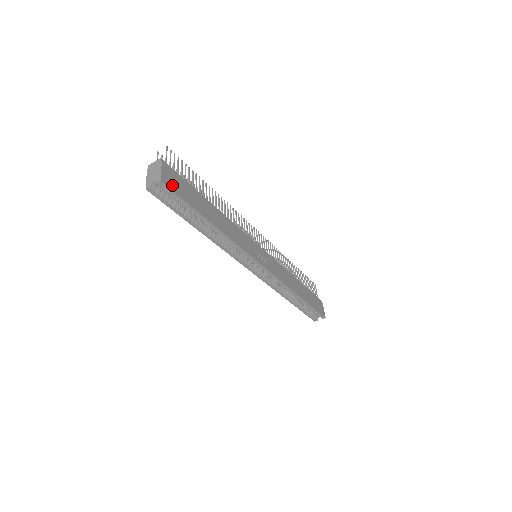
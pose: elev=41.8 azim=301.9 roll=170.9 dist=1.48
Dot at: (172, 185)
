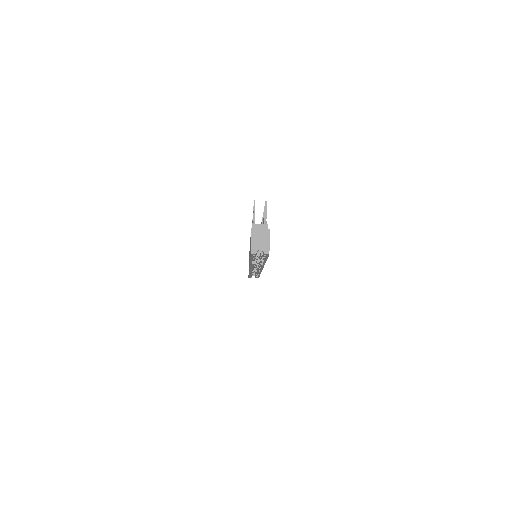
Dot at: occluded
